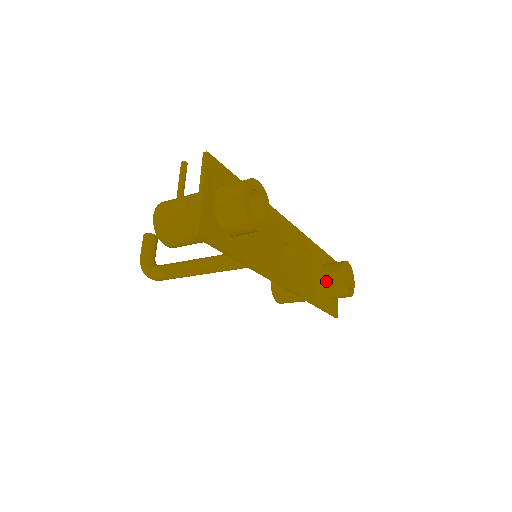
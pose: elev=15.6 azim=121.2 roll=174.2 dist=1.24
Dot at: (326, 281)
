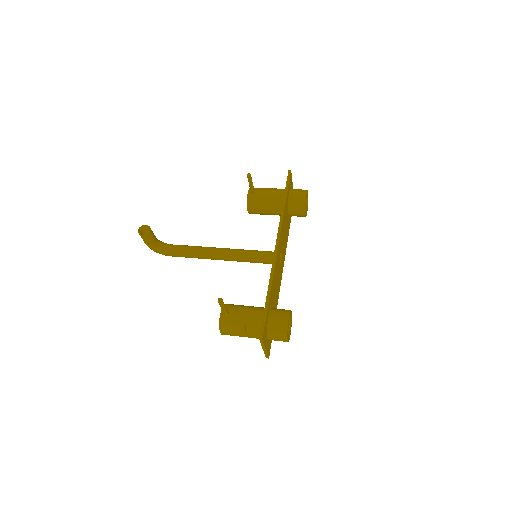
Dot at: occluded
